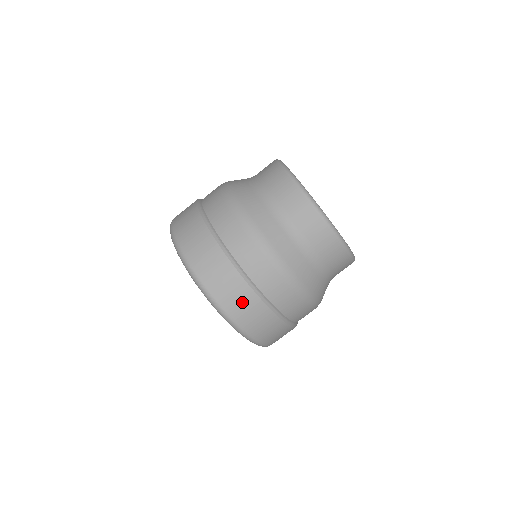
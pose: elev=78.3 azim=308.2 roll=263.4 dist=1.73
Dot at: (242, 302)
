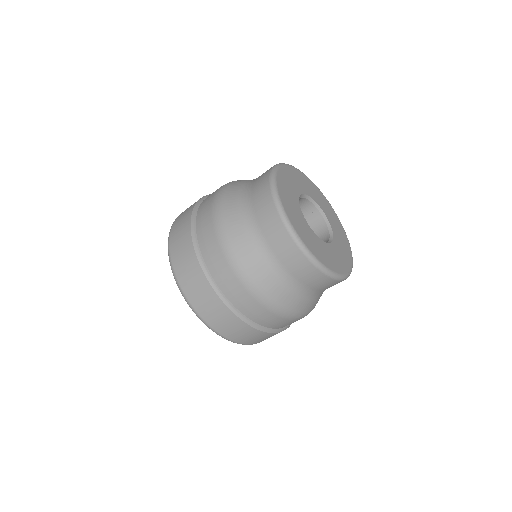
Dot at: occluded
